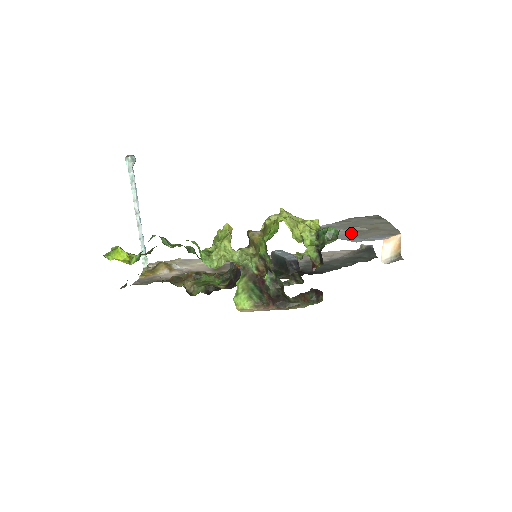
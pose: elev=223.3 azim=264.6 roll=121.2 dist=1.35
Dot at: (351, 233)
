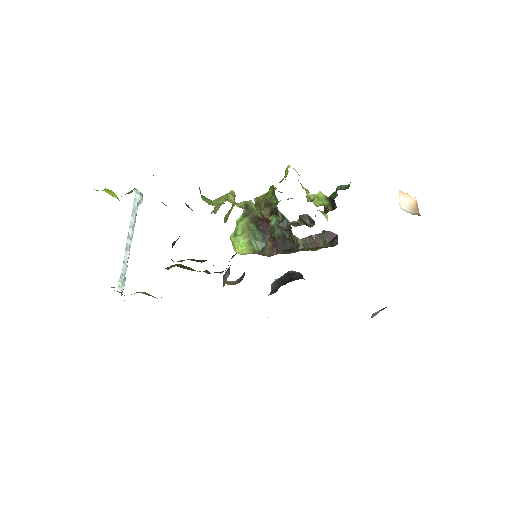
Dot at: occluded
